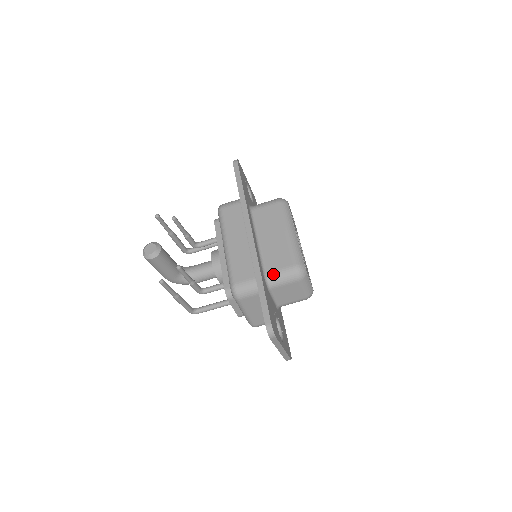
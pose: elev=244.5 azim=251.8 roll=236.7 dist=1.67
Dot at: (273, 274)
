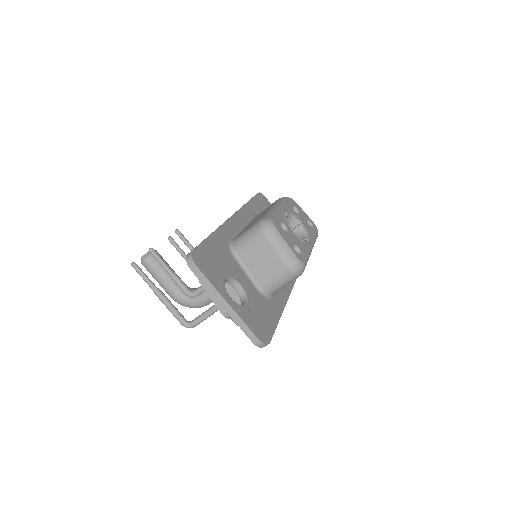
Dot at: (238, 237)
